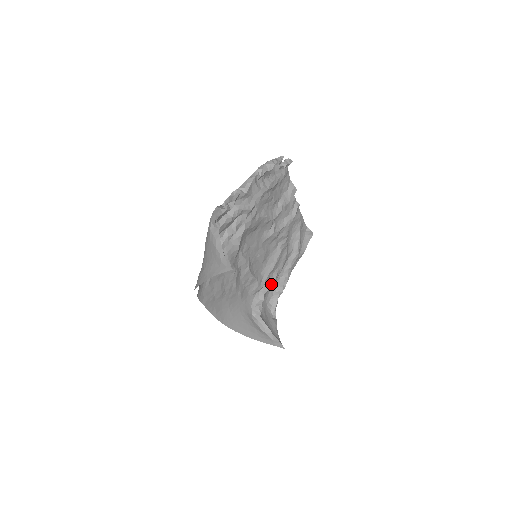
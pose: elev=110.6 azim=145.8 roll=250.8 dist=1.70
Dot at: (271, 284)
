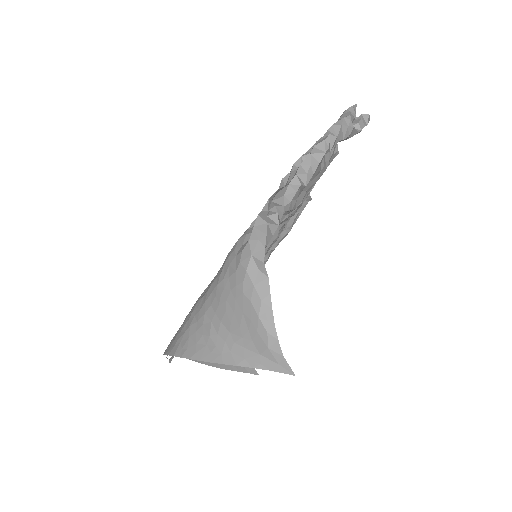
Dot at: occluded
